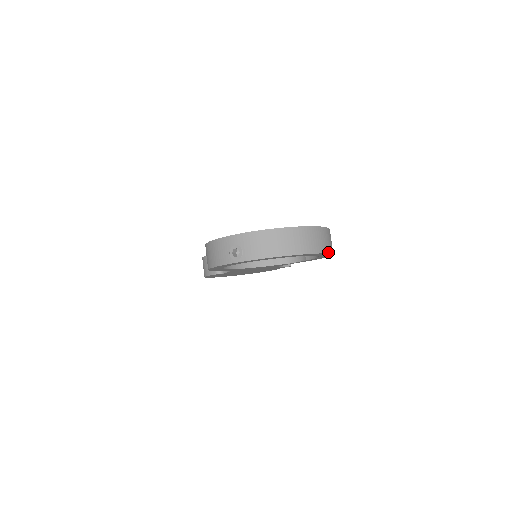
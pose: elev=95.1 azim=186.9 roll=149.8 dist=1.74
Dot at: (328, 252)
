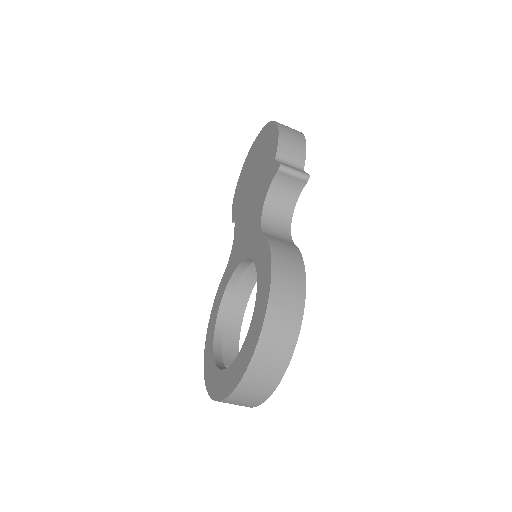
Dot at: (284, 371)
